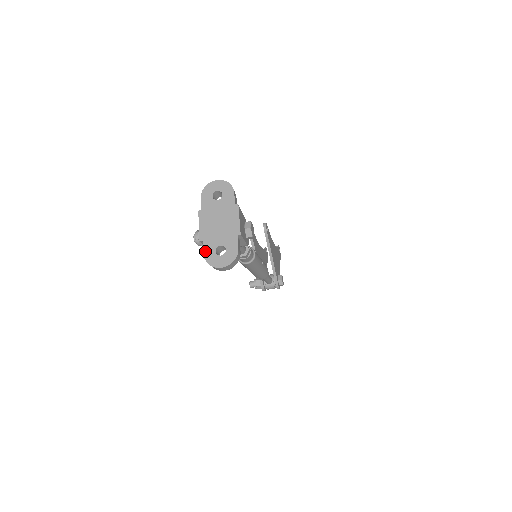
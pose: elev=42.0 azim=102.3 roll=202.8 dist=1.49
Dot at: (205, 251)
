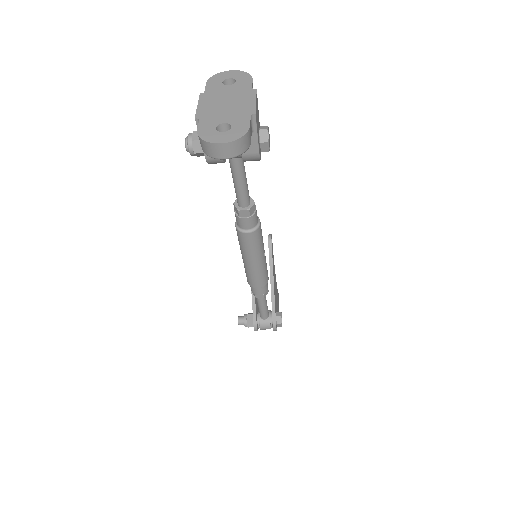
Dot at: (200, 127)
